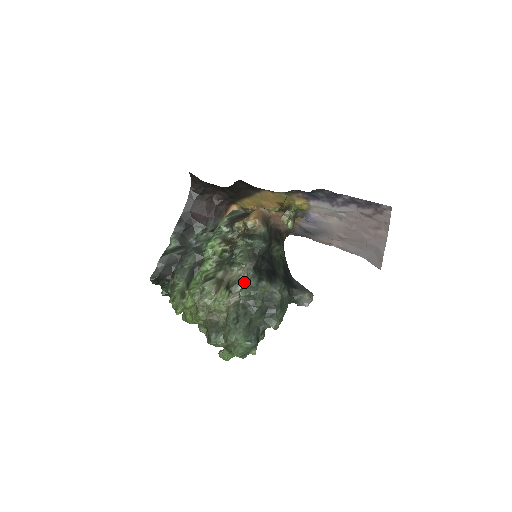
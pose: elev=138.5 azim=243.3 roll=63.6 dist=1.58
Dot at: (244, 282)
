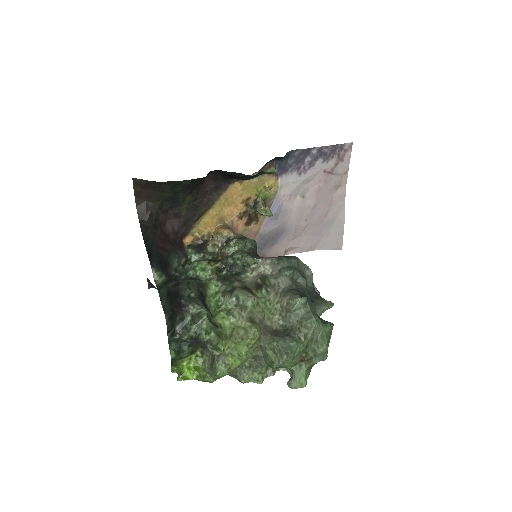
Dot at: (271, 275)
